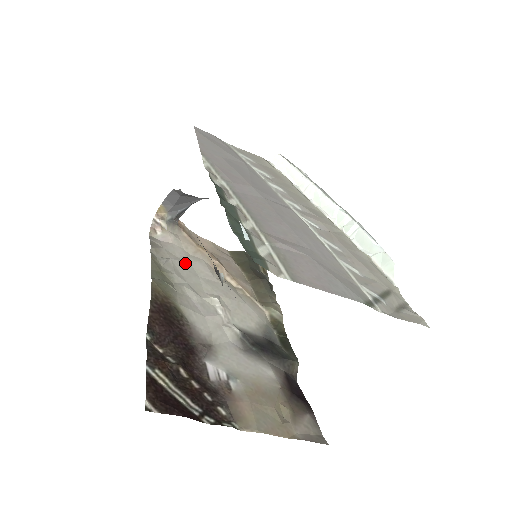
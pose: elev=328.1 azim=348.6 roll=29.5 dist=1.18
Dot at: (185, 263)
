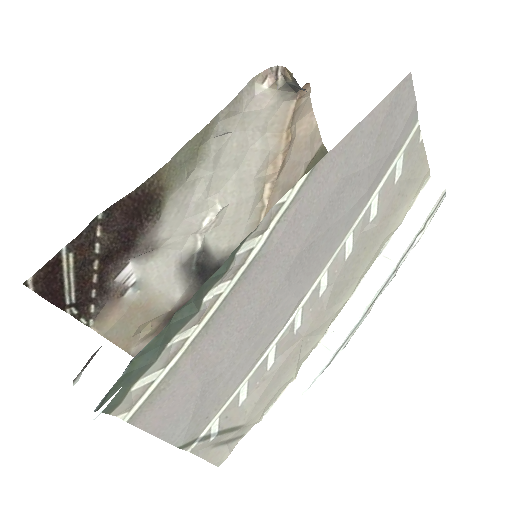
Dot at: (244, 145)
